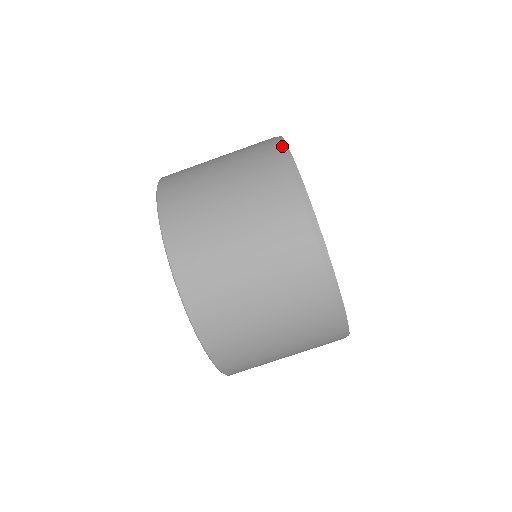
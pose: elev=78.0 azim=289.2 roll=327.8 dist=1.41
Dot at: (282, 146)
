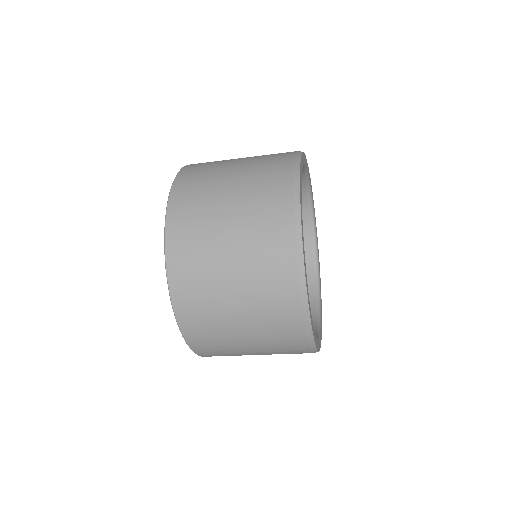
Dot at: (298, 259)
